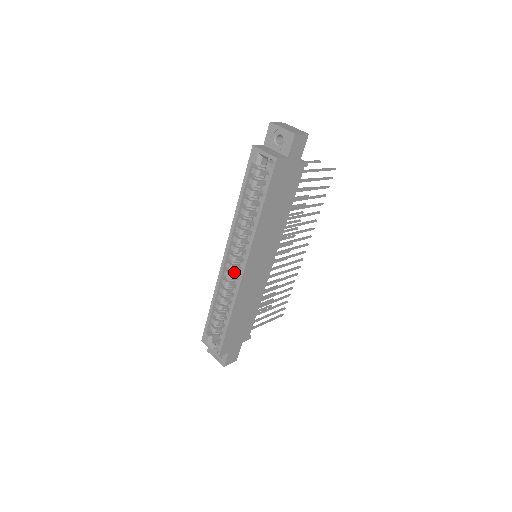
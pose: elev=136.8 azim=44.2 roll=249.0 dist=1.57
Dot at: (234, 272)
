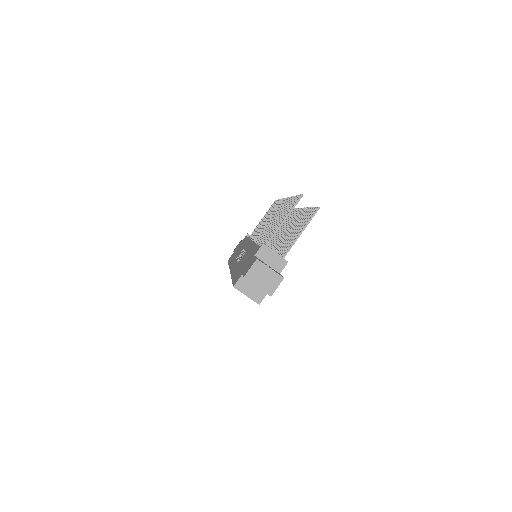
Dot at: occluded
